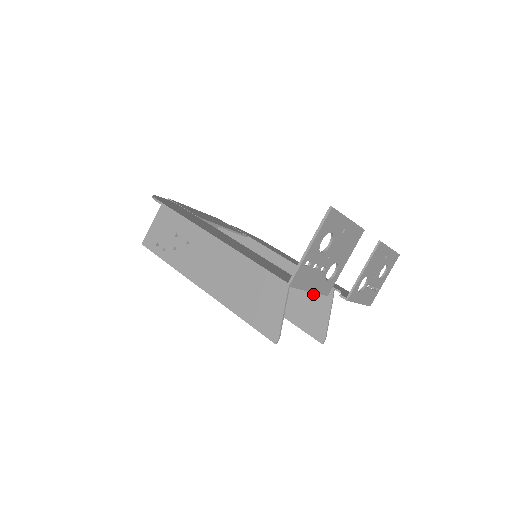
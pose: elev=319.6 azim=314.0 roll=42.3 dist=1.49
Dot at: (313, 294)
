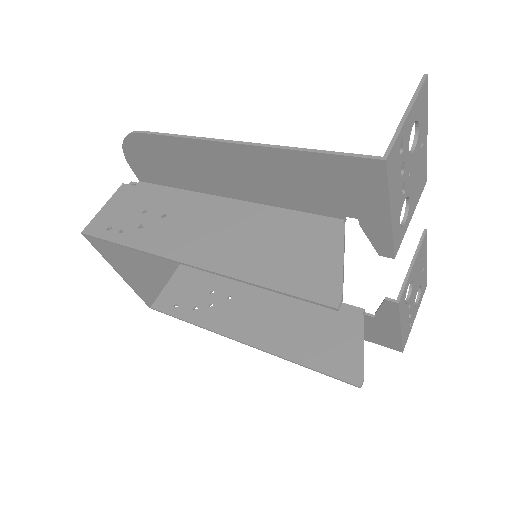
Dot at: (332, 321)
